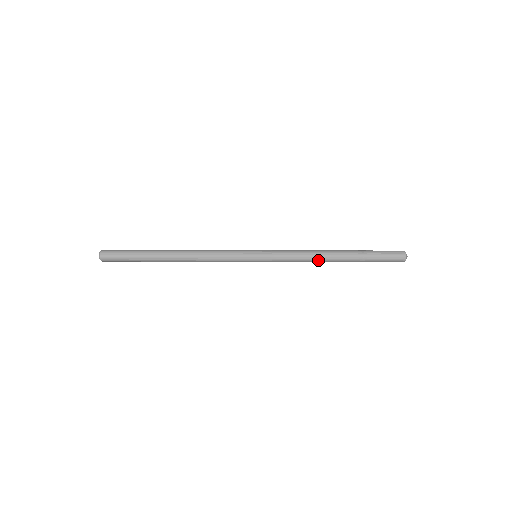
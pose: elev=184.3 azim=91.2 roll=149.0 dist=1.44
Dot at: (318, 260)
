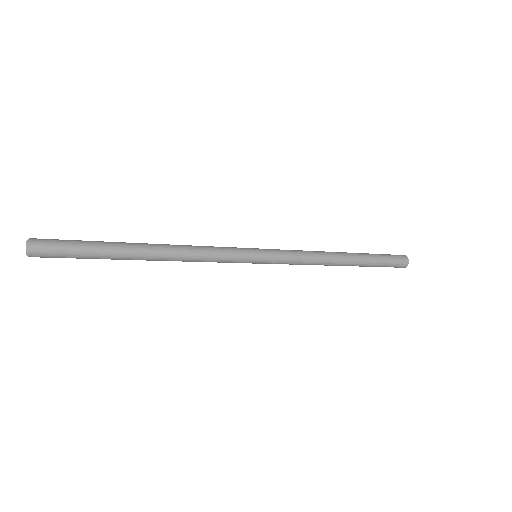
Dot at: (325, 264)
